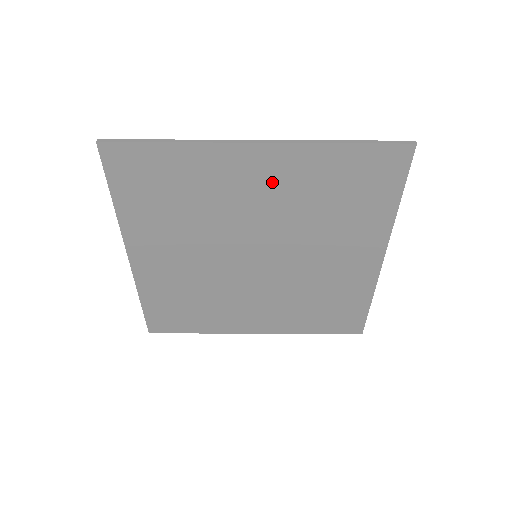
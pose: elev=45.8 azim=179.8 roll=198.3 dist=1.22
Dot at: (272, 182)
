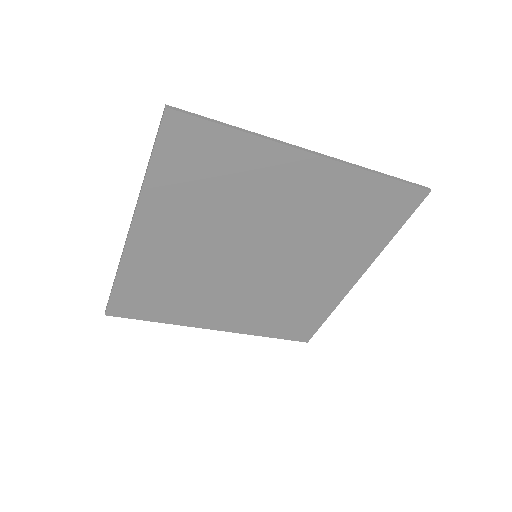
Dot at: (308, 192)
